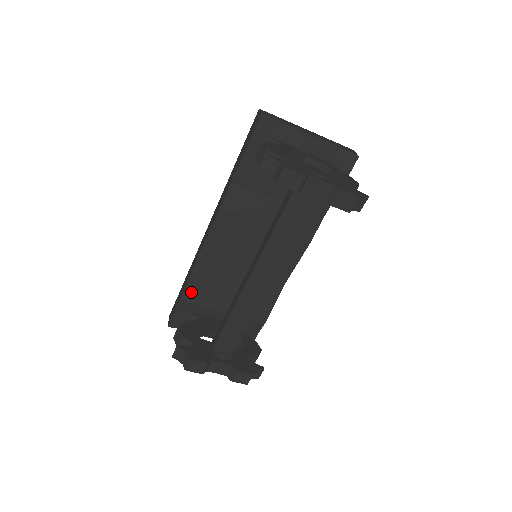
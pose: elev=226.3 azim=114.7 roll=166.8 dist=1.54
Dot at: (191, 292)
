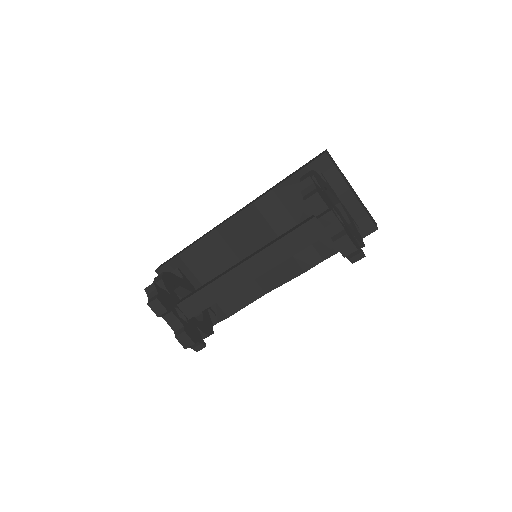
Dot at: (190, 254)
